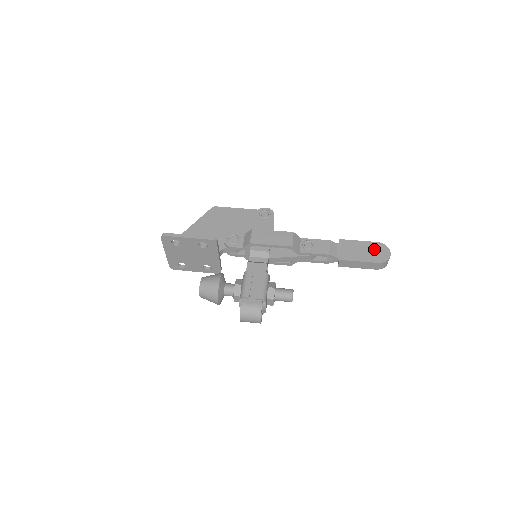
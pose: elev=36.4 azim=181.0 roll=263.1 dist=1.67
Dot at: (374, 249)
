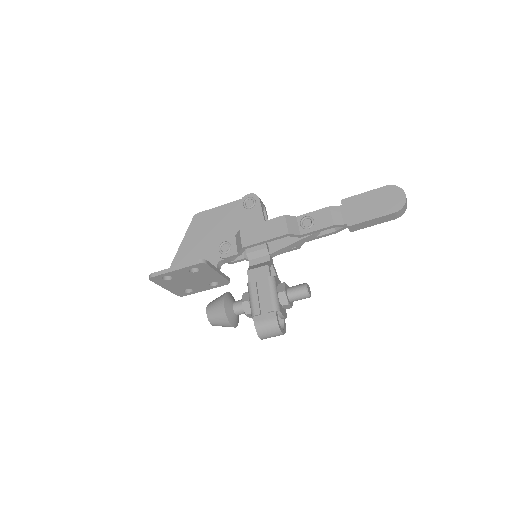
Dot at: (384, 197)
